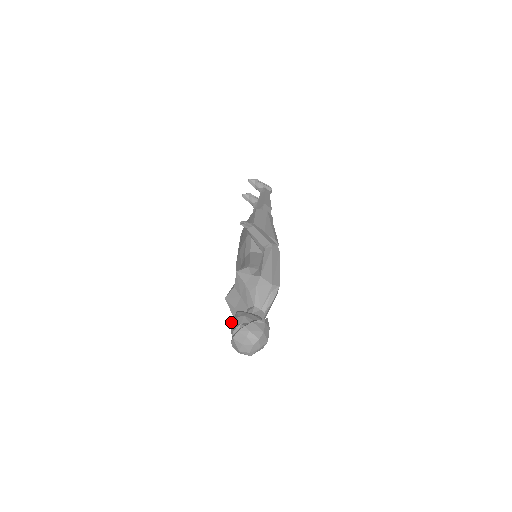
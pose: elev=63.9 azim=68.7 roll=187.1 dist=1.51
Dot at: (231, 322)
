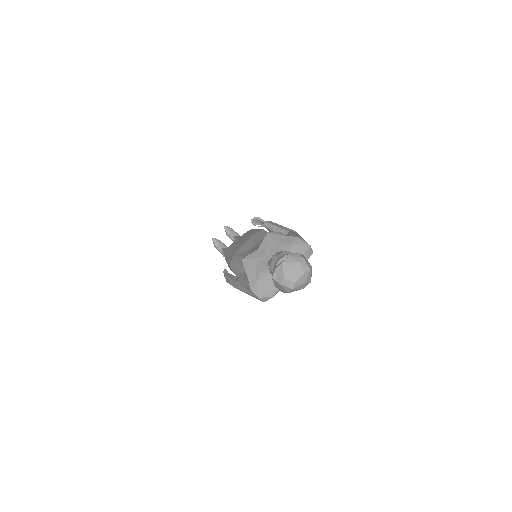
Dot at: (274, 255)
